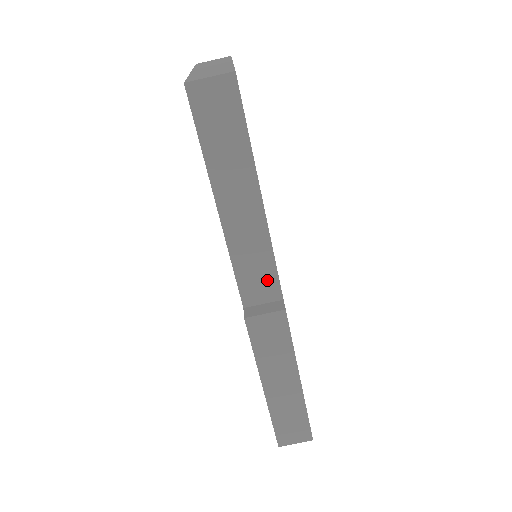
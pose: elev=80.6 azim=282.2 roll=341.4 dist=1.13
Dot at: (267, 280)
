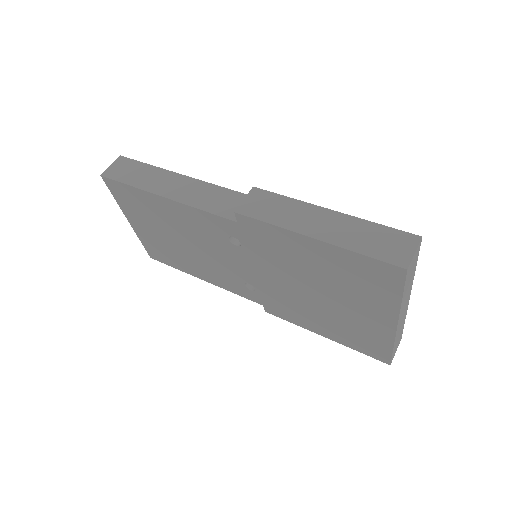
Dot at: (232, 198)
